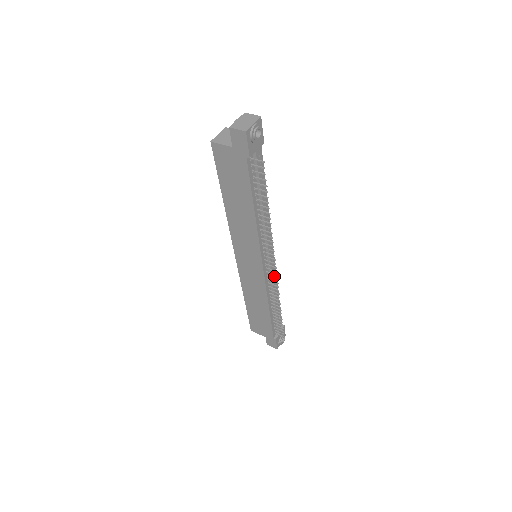
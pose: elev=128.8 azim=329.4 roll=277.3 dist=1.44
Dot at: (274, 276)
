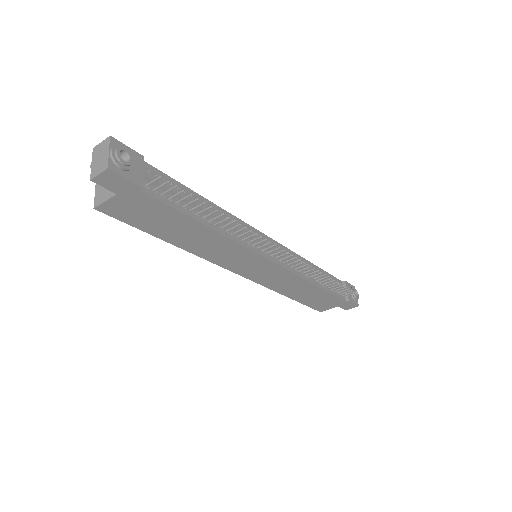
Dot at: occluded
